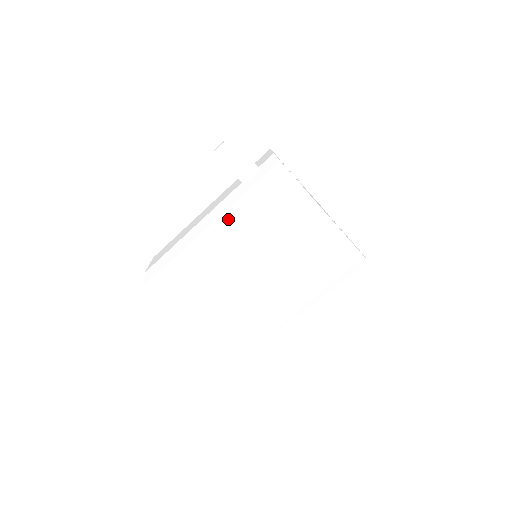
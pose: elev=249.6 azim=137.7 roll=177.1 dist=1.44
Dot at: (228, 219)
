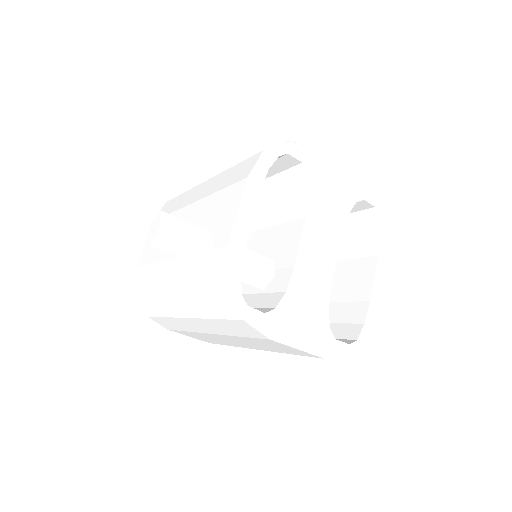
Dot at: (185, 299)
